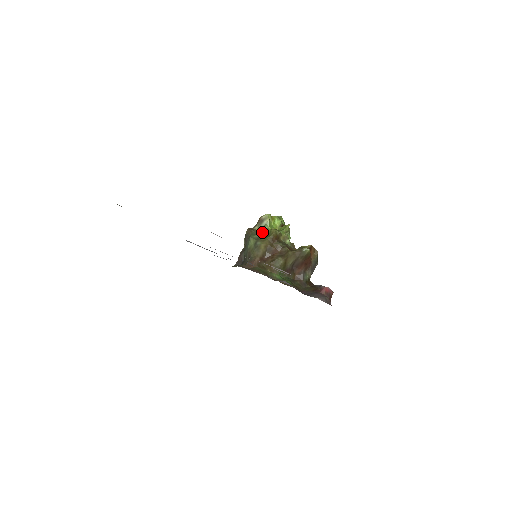
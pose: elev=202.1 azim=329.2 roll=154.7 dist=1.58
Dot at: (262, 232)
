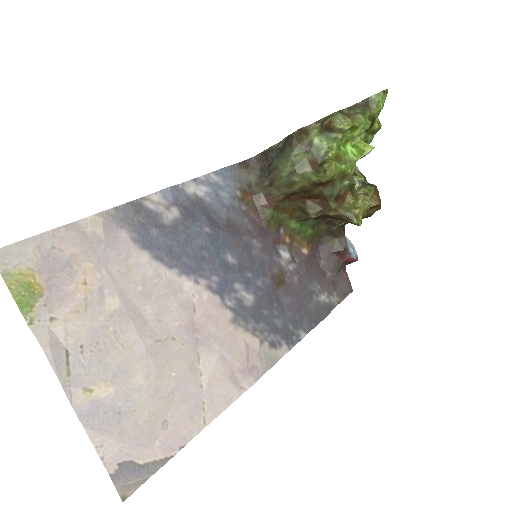
Dot at: (316, 152)
